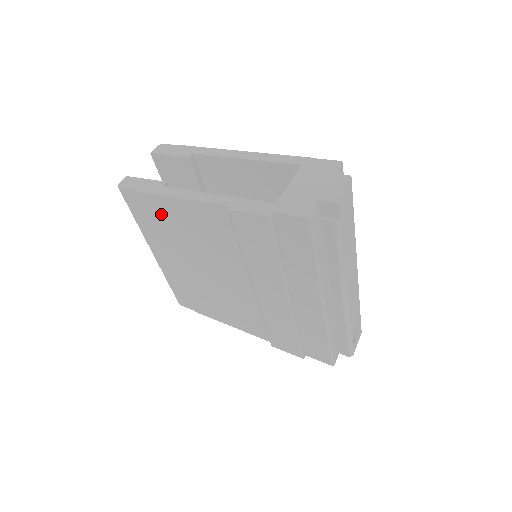
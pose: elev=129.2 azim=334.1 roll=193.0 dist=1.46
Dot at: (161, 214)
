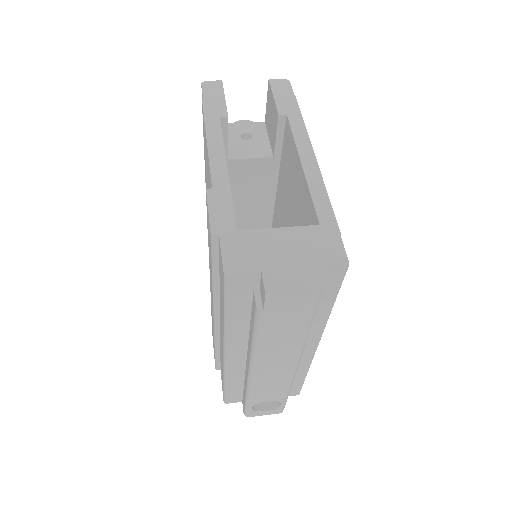
Dot at: occluded
